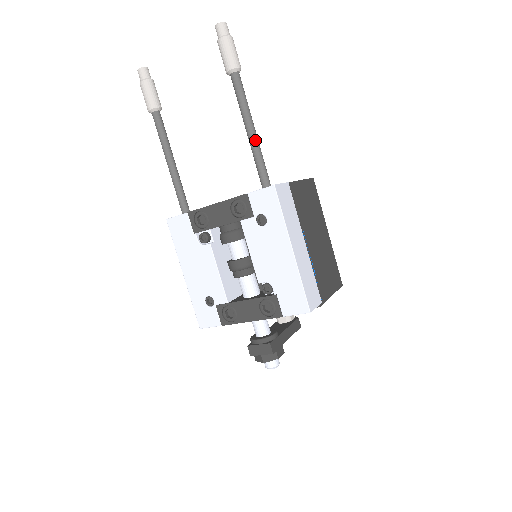
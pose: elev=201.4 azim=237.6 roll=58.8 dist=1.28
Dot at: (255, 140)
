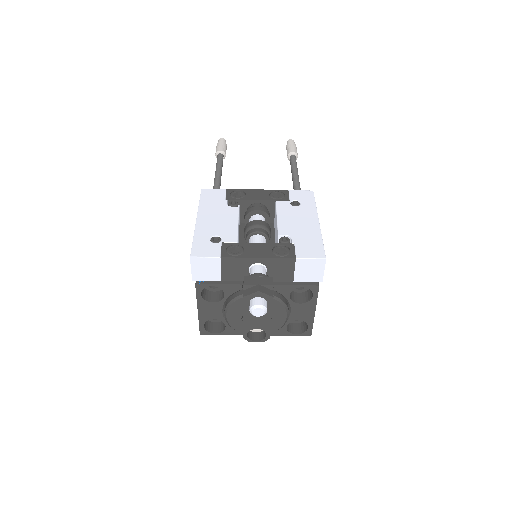
Dot at: occluded
